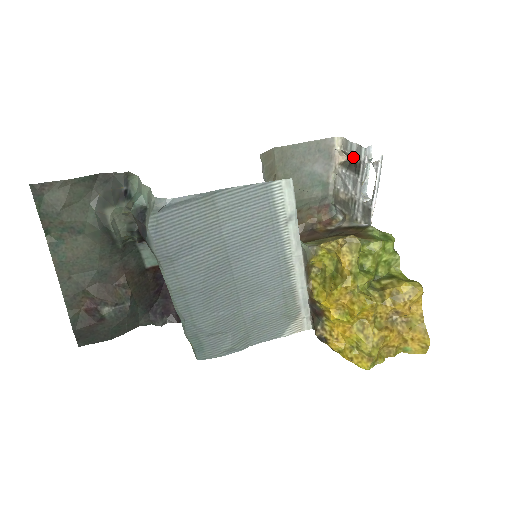
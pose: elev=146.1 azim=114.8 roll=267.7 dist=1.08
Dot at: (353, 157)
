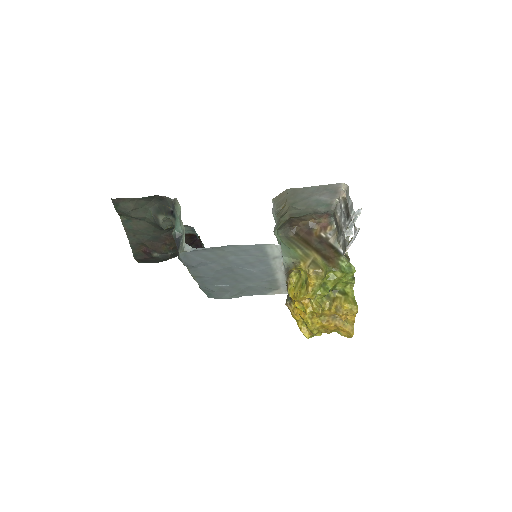
Dot at: (348, 206)
